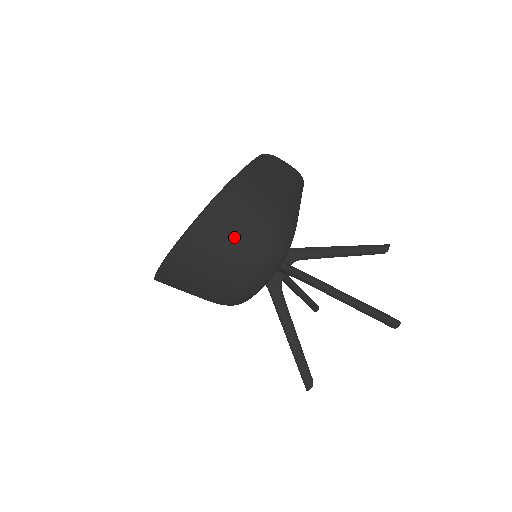
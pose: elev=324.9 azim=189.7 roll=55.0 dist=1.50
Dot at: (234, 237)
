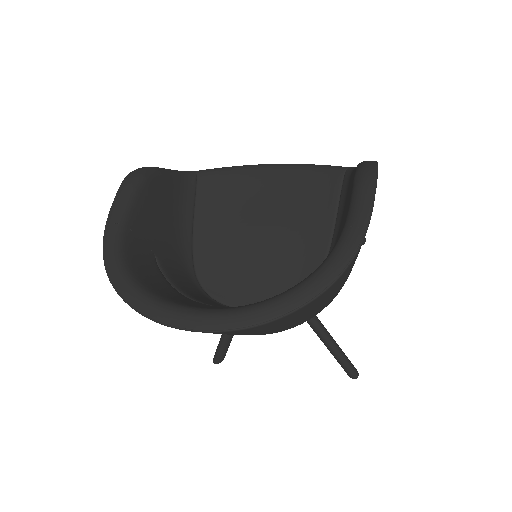
Dot at: (294, 321)
